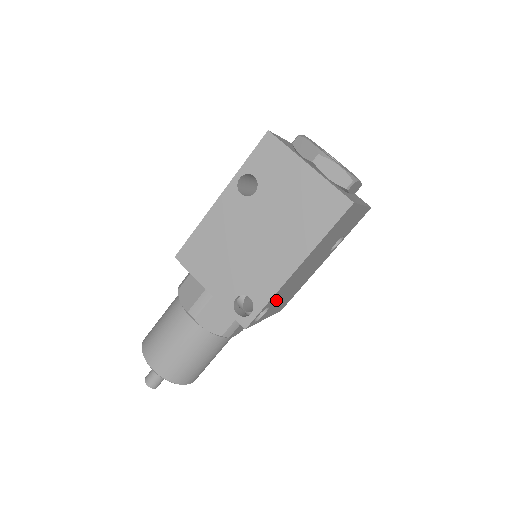
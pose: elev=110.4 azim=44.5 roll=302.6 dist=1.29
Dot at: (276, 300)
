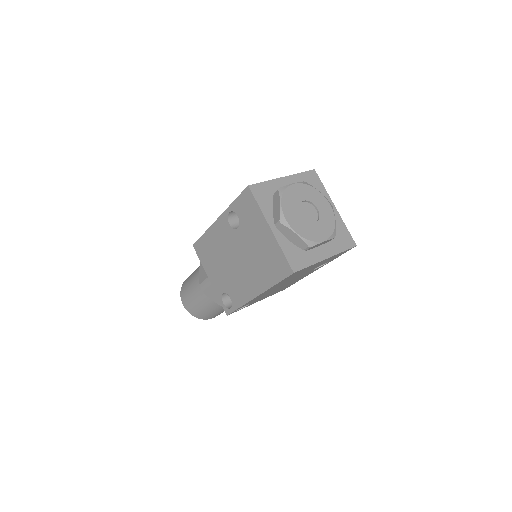
Dot at: (256, 300)
